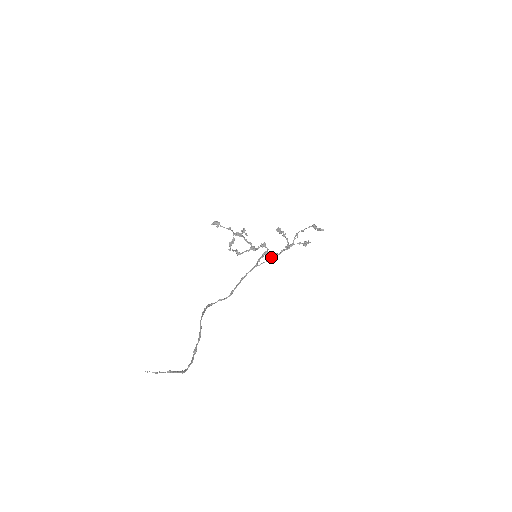
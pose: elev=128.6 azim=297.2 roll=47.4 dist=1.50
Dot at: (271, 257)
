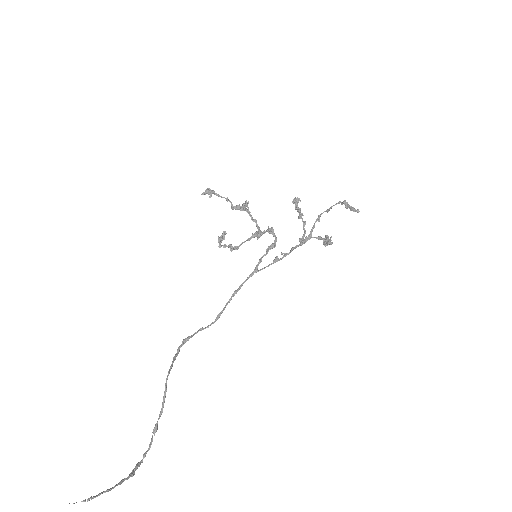
Dot at: (277, 258)
